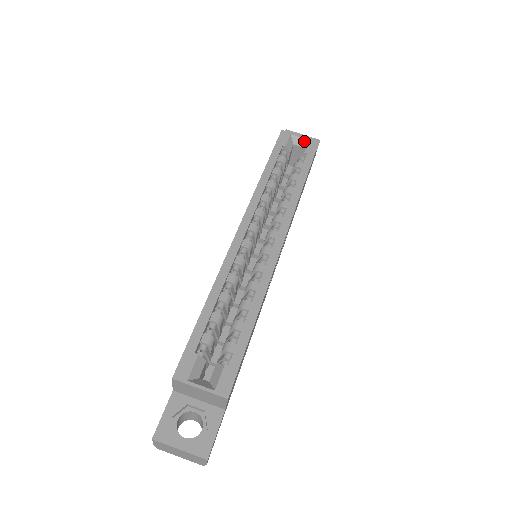
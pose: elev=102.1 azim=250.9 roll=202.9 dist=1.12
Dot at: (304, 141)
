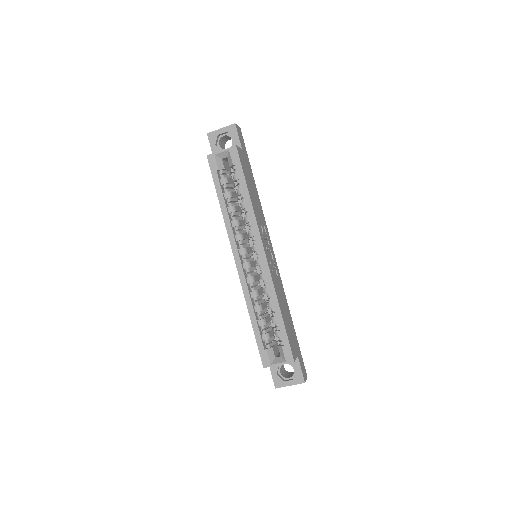
Dot at: (226, 152)
